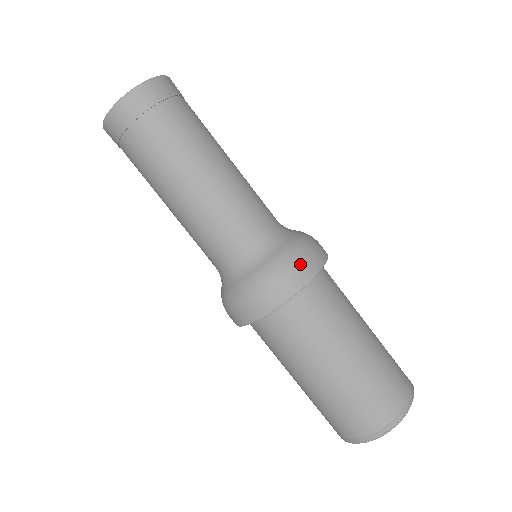
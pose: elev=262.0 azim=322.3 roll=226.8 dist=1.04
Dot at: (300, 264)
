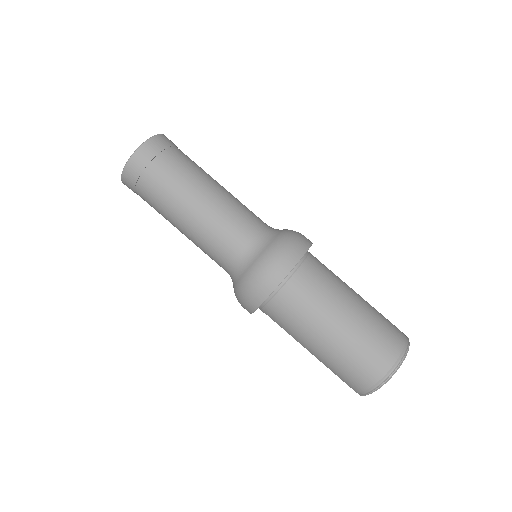
Dot at: (300, 236)
